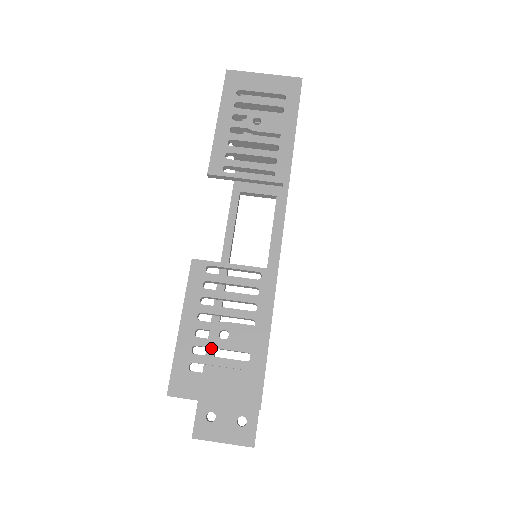
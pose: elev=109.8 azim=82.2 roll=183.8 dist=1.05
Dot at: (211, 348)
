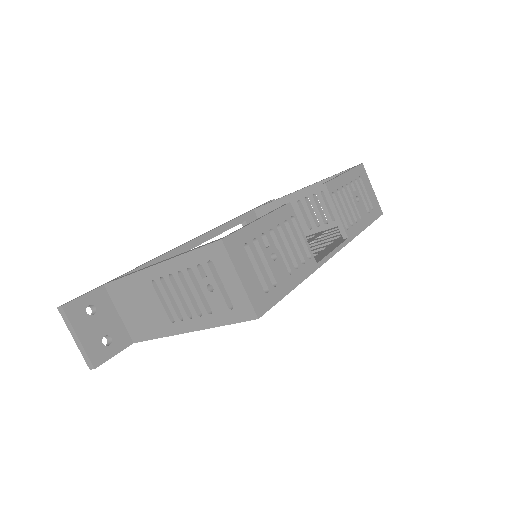
Dot at: occluded
